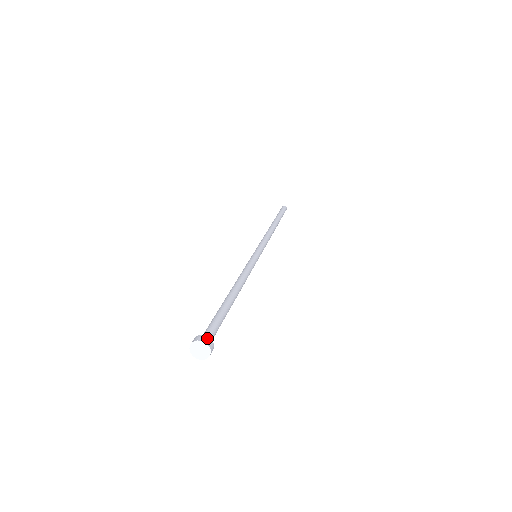
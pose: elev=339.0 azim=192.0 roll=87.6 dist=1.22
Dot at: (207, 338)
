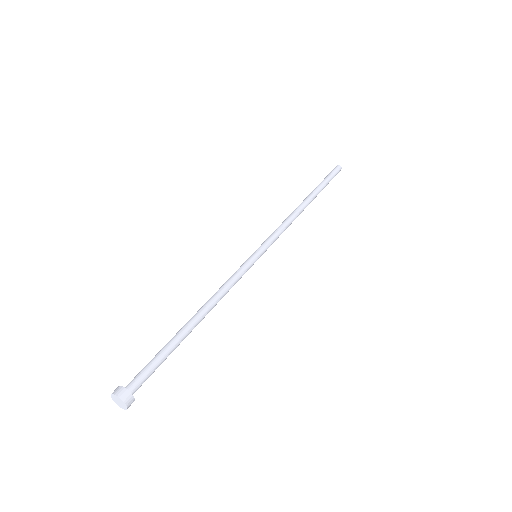
Dot at: (122, 390)
